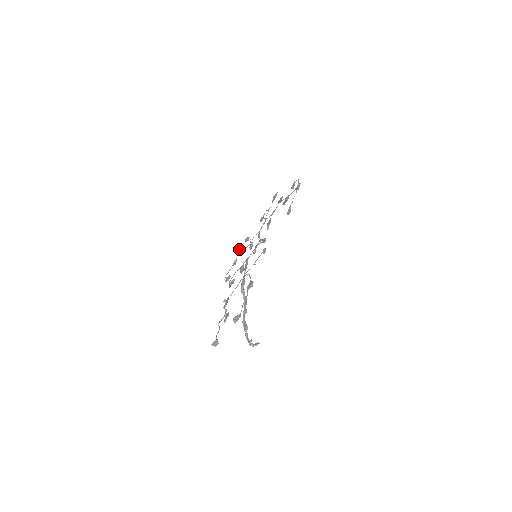
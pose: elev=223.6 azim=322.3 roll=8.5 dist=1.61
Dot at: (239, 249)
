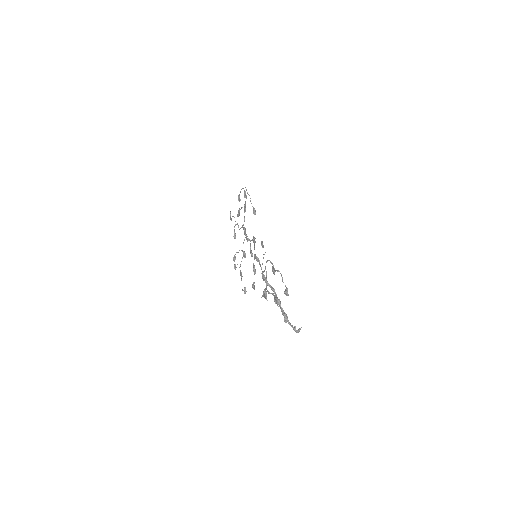
Dot at: (234, 268)
